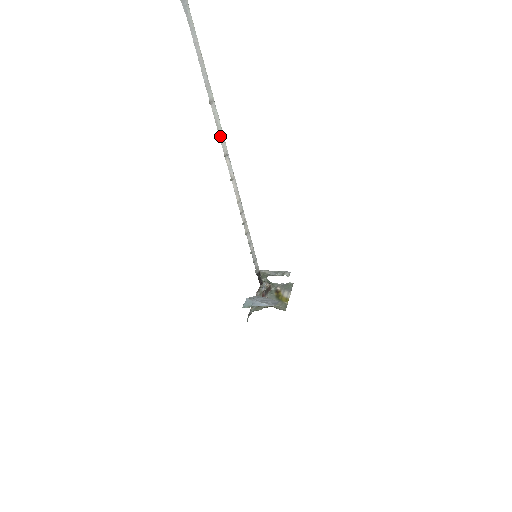
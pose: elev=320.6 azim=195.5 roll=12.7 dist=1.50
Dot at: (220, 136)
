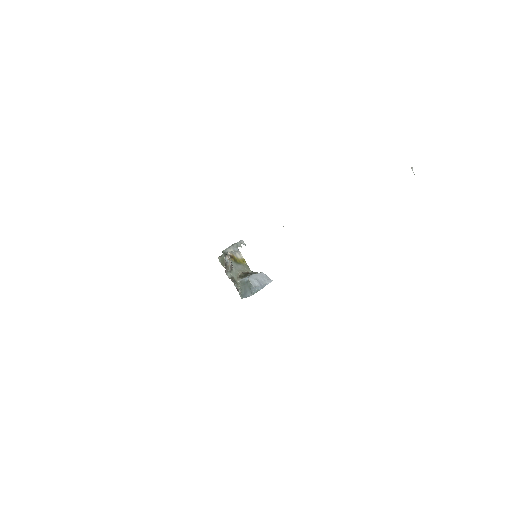
Dot at: occluded
